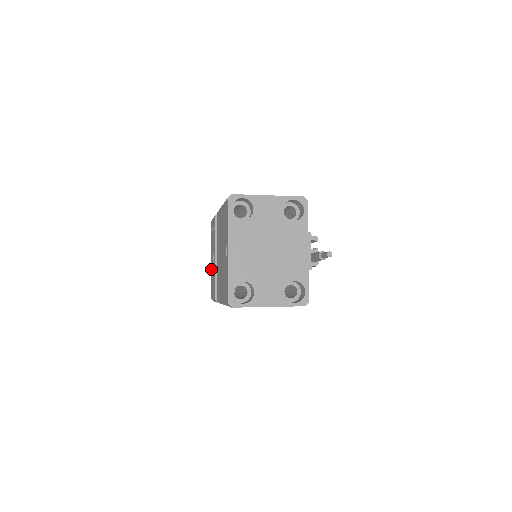
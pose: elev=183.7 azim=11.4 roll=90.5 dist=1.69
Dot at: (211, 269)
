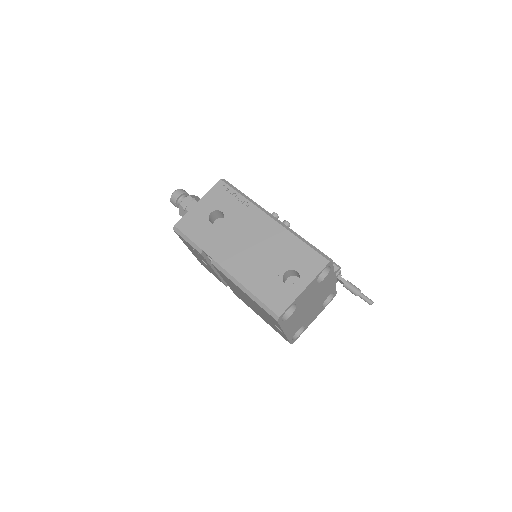
Dot at: occluded
